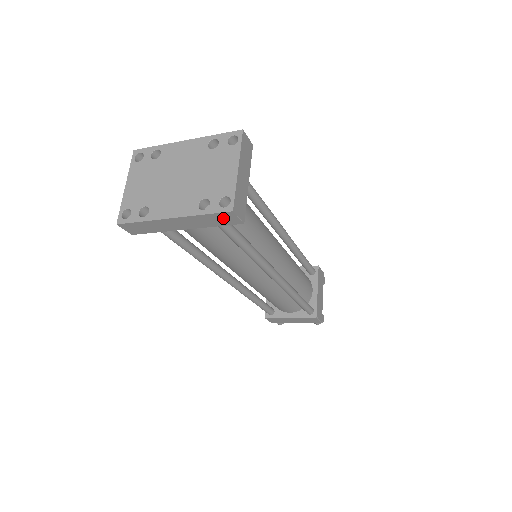
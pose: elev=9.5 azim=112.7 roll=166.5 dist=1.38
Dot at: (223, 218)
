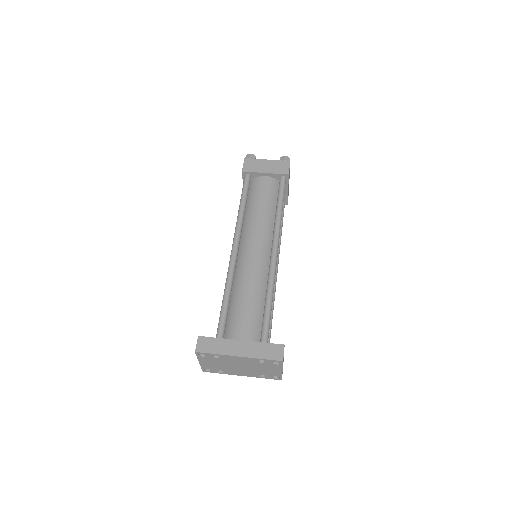
Dot at: occluded
